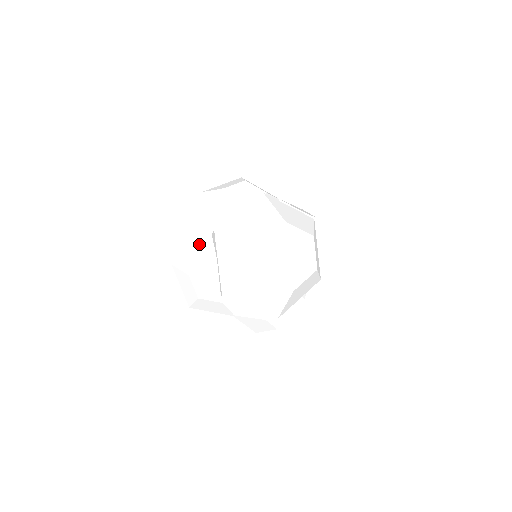
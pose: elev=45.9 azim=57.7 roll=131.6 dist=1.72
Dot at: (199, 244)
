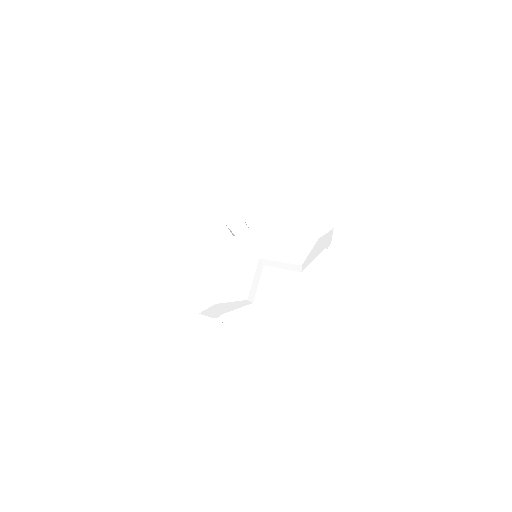
Dot at: (249, 276)
